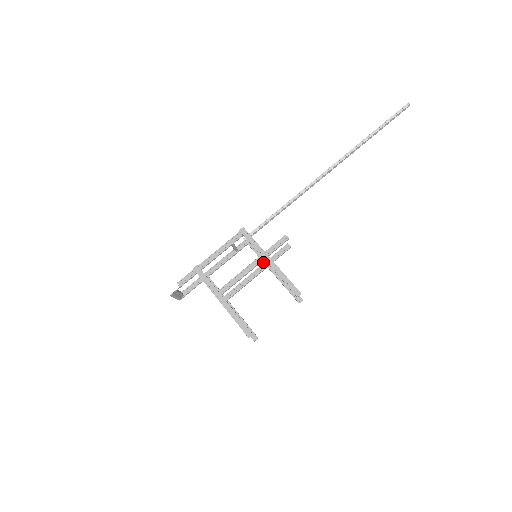
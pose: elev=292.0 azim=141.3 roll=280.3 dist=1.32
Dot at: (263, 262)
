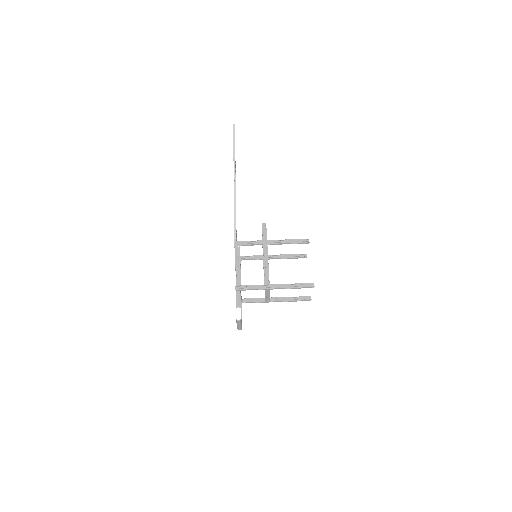
Dot at: (261, 259)
